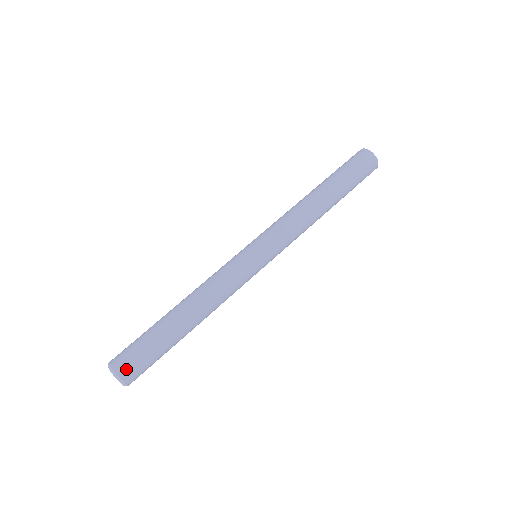
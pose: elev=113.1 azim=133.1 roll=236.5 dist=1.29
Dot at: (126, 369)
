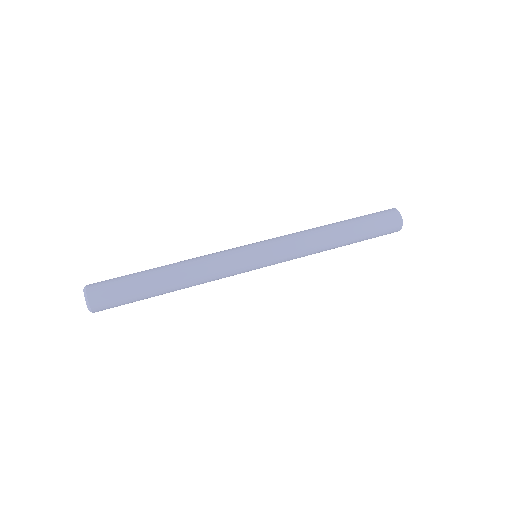
Dot at: (98, 298)
